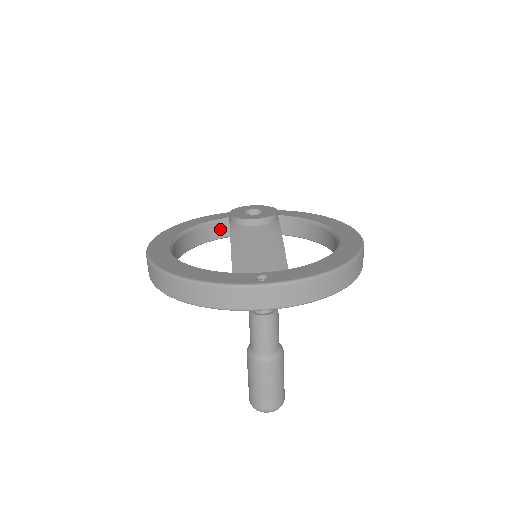
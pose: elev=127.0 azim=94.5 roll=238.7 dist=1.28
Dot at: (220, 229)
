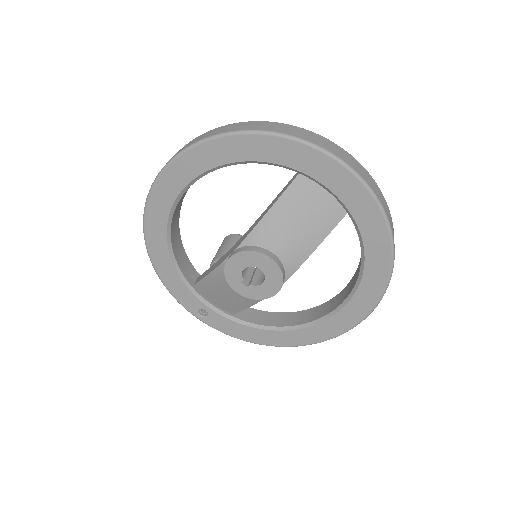
Dot at: occluded
